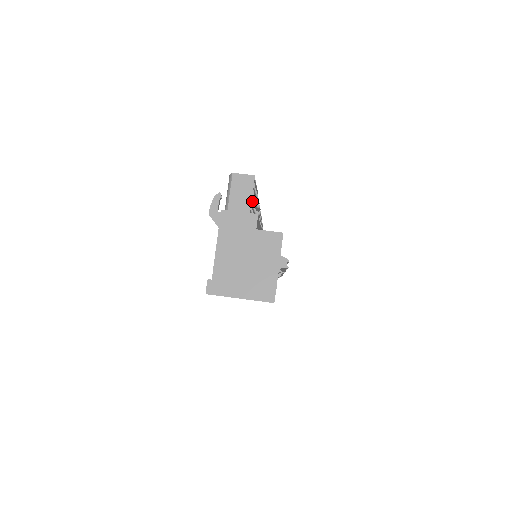
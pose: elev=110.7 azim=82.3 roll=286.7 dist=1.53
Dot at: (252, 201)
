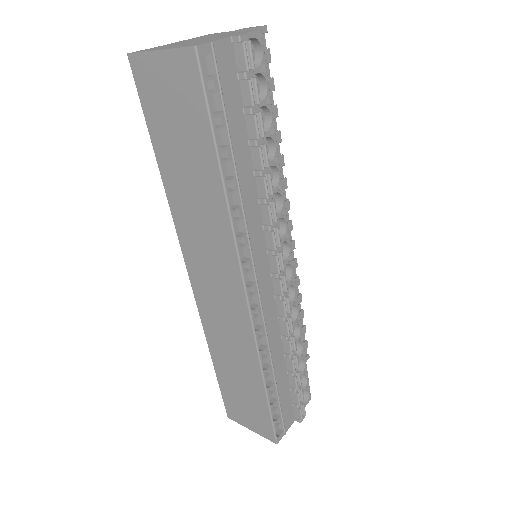
Dot at: occluded
